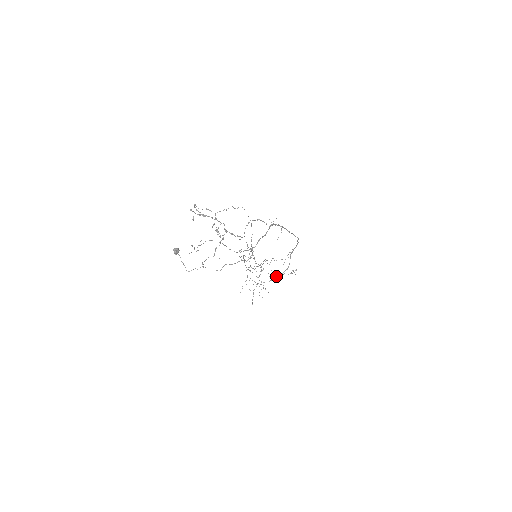
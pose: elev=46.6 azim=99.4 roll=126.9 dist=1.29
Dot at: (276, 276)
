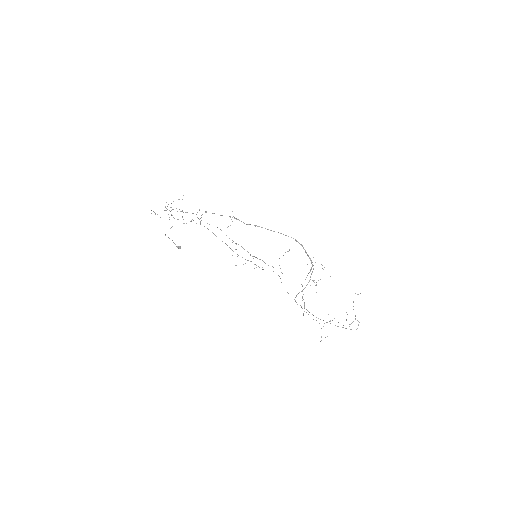
Dot at: (307, 284)
